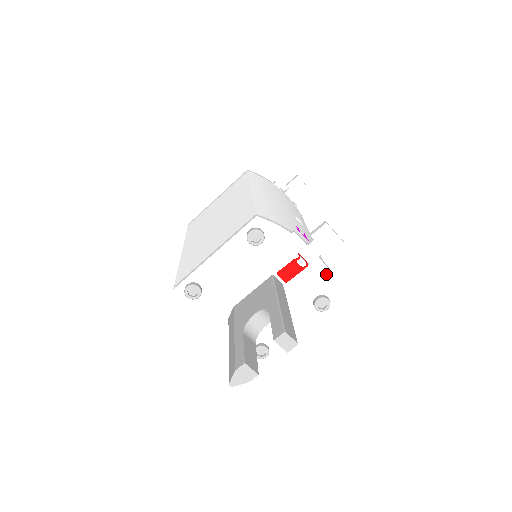
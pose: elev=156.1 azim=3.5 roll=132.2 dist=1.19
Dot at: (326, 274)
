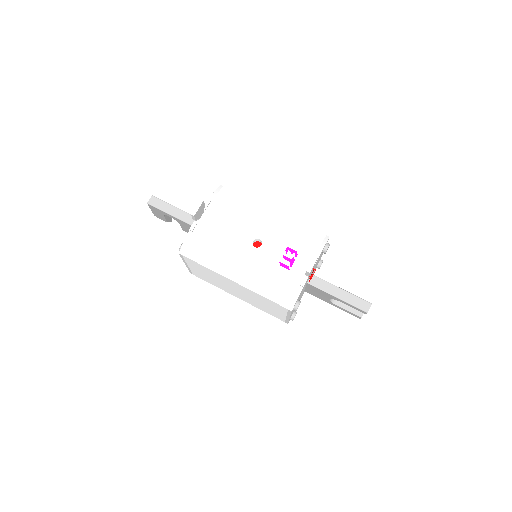
Dot at: occluded
